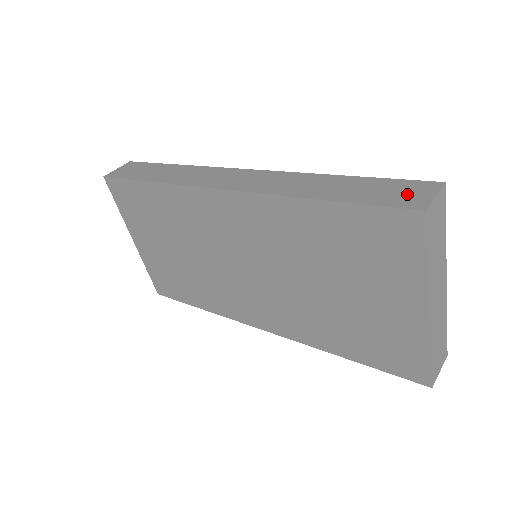
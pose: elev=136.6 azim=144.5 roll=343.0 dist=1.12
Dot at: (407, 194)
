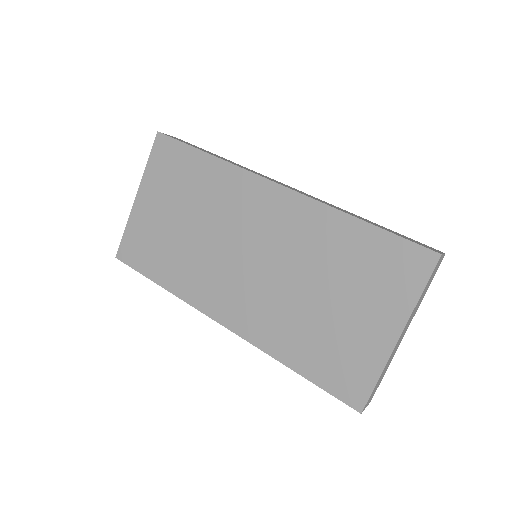
Dot at: occluded
